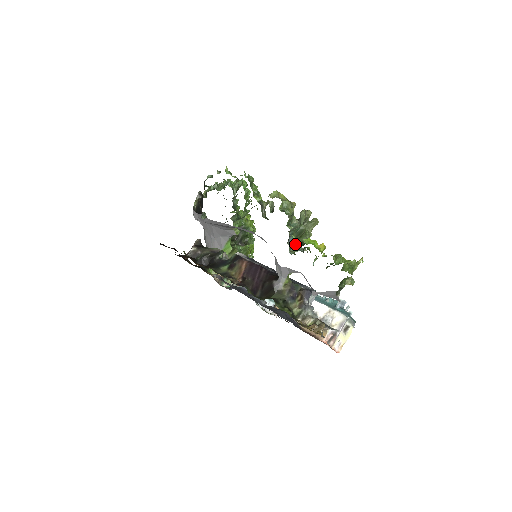
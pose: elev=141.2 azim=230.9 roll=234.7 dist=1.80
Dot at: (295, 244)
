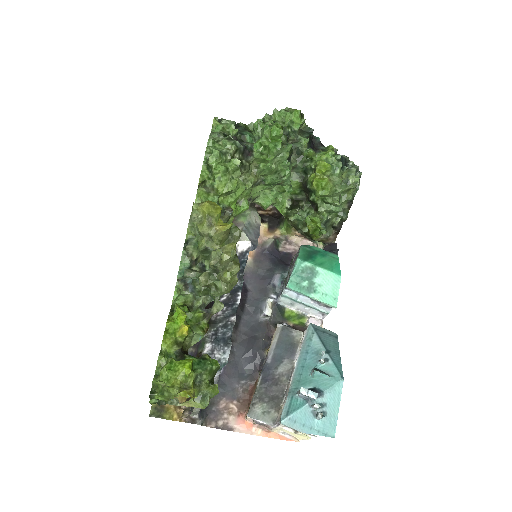
Dot at: (200, 294)
